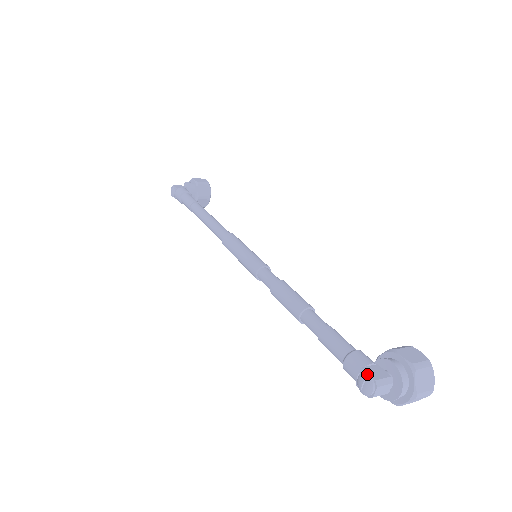
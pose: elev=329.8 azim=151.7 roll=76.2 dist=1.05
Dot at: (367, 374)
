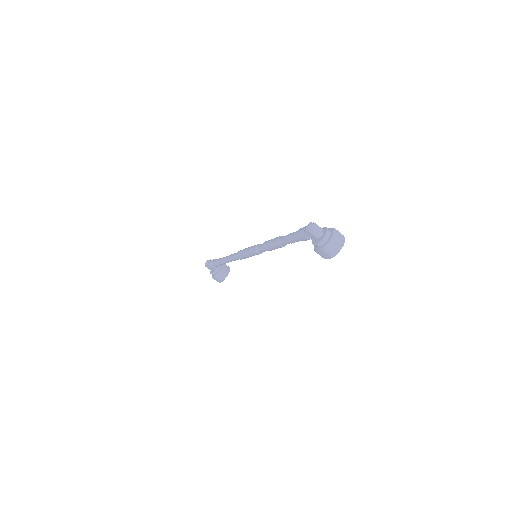
Dot at: (310, 222)
